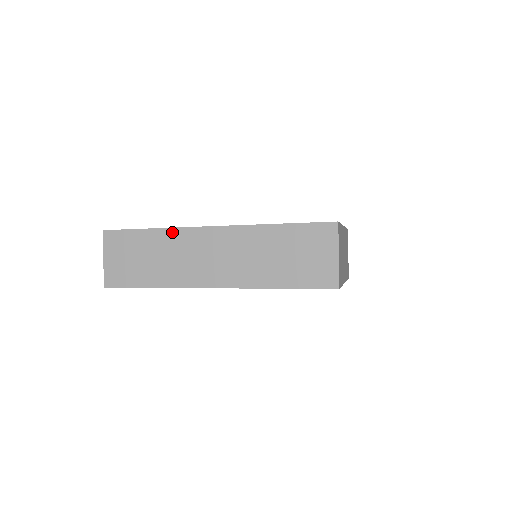
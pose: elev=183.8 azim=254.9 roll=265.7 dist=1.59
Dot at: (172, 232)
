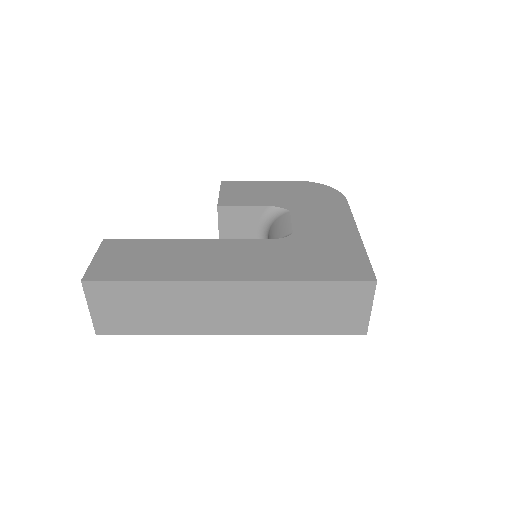
Dot at: (178, 285)
